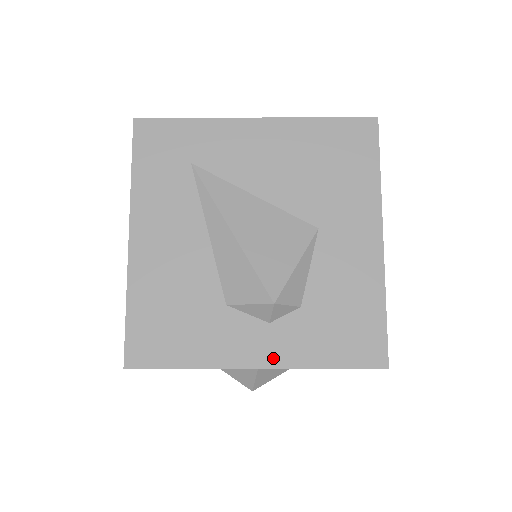
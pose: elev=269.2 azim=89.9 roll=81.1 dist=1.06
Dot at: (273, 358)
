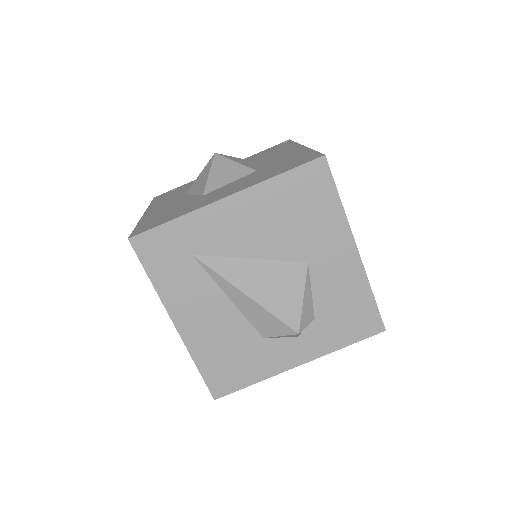
Dot at: (308, 356)
